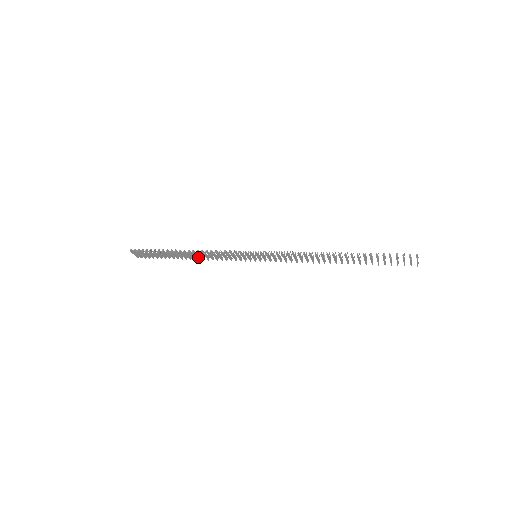
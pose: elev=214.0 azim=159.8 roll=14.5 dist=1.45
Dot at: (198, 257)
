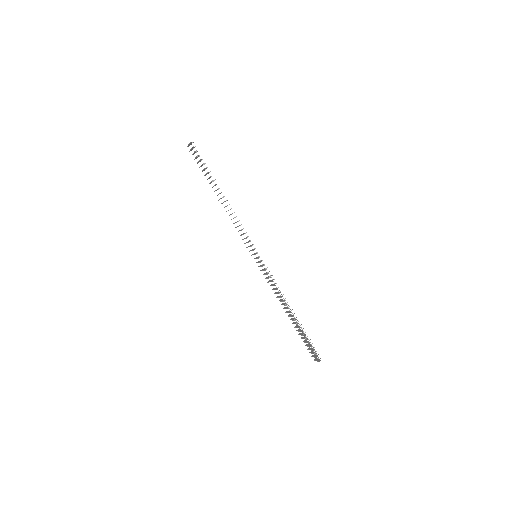
Dot at: occluded
